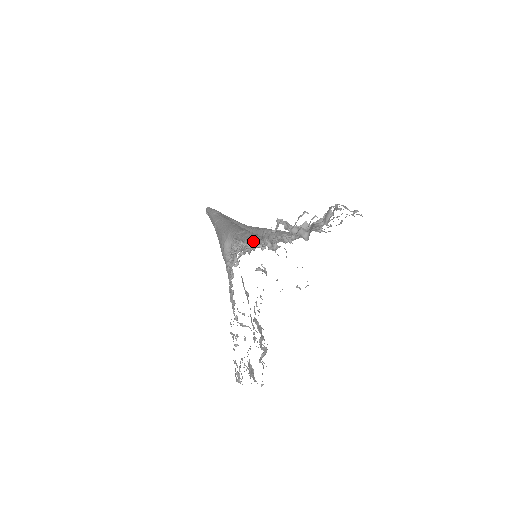
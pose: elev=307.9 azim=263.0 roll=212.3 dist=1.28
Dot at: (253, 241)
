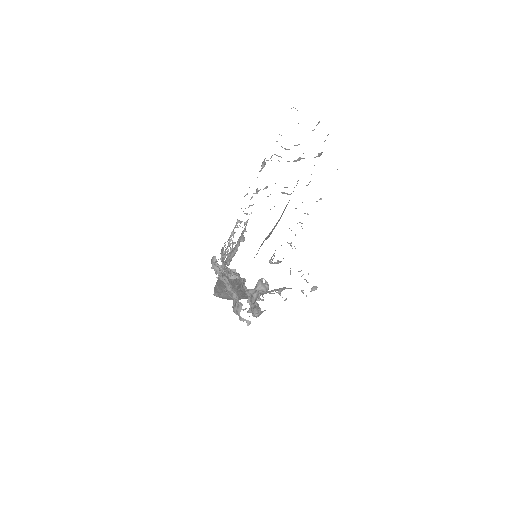
Dot at: occluded
